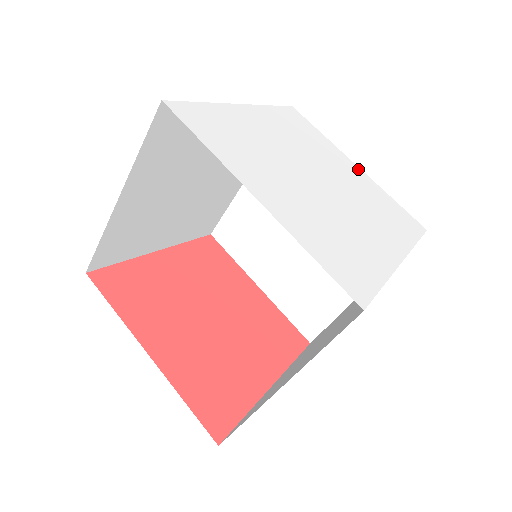
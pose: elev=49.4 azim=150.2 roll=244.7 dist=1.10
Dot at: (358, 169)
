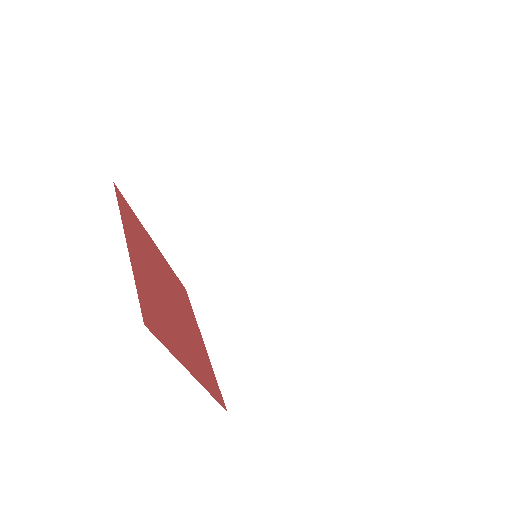
Dot at: occluded
